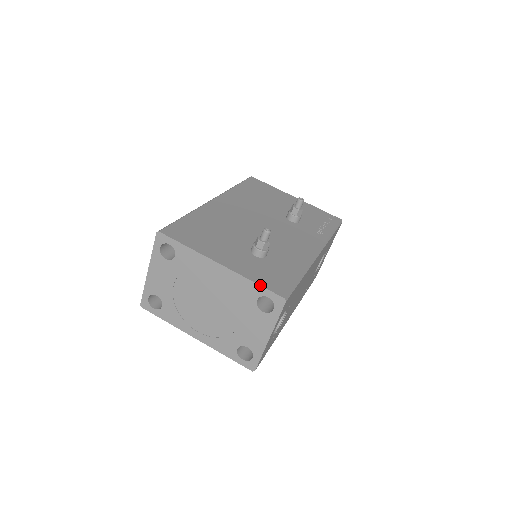
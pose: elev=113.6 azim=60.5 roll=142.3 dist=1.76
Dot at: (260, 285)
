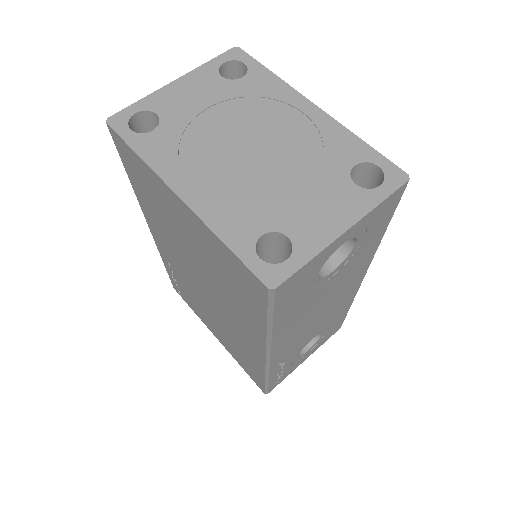
Dot at: (372, 147)
